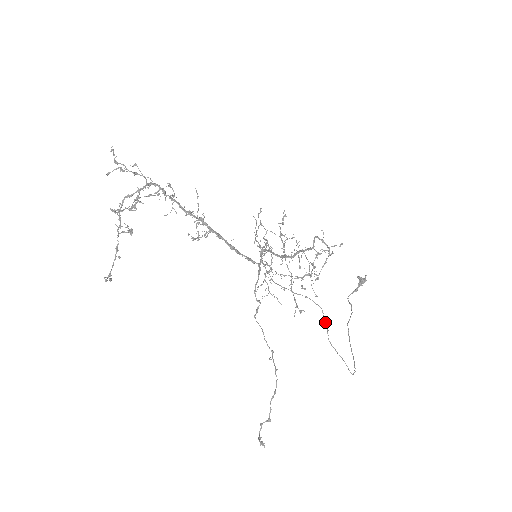
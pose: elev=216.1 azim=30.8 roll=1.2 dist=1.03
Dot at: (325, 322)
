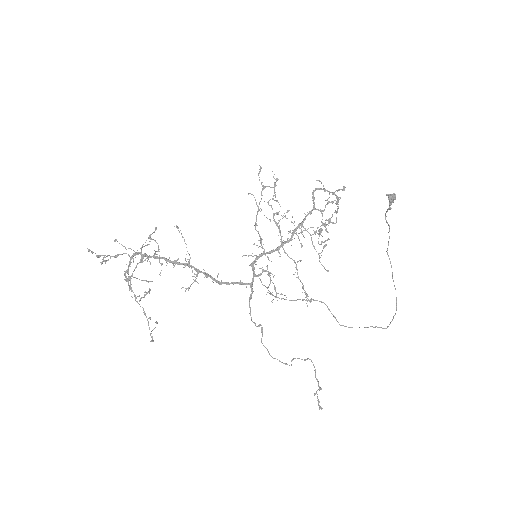
Dot at: (331, 313)
